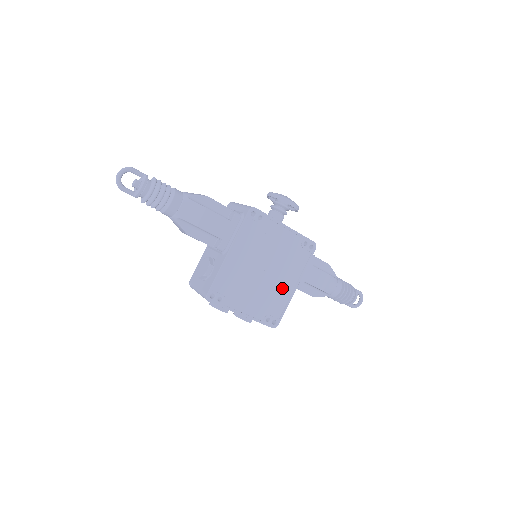
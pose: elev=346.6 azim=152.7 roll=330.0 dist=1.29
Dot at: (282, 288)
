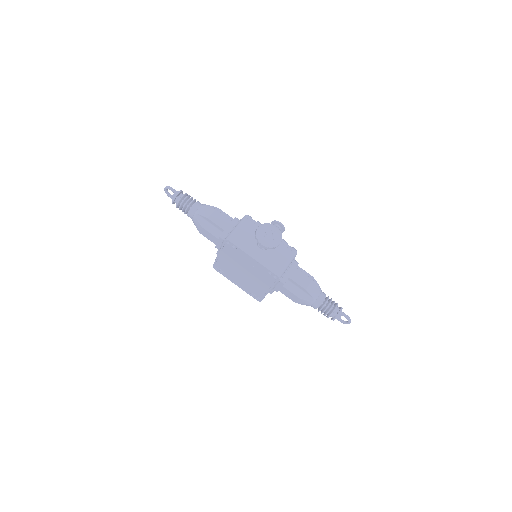
Dot at: (259, 286)
